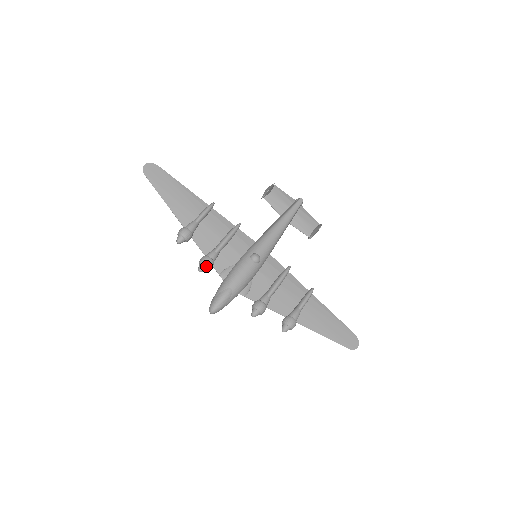
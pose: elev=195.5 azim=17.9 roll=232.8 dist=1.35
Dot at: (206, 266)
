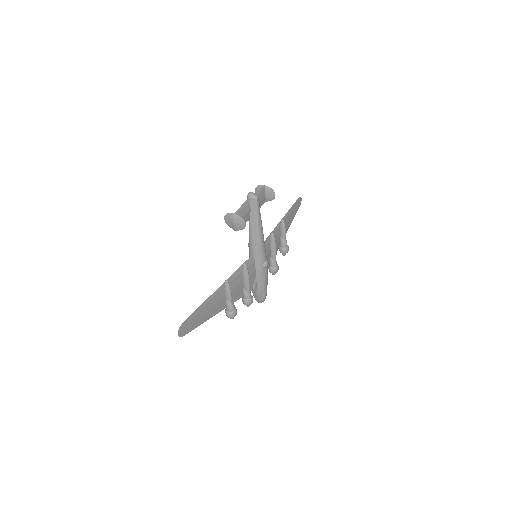
Dot at: occluded
